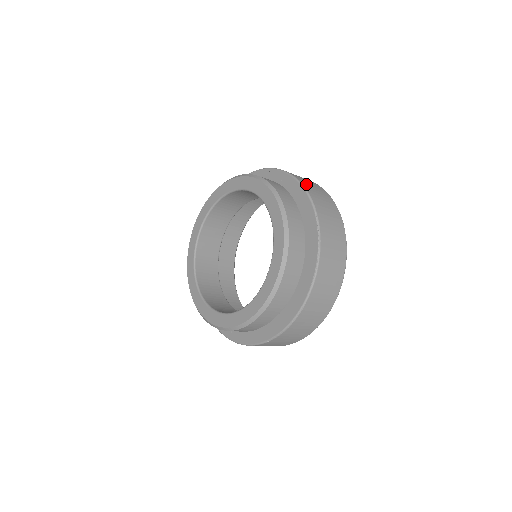
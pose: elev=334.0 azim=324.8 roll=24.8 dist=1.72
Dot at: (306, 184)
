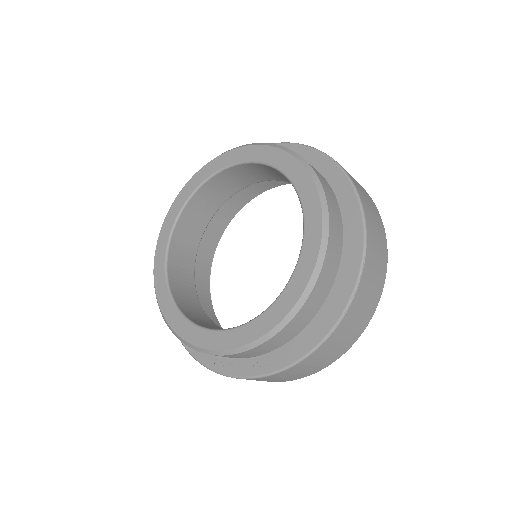
Dot at: occluded
